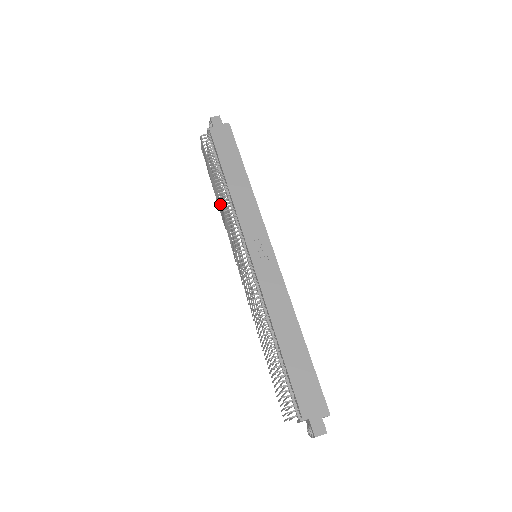
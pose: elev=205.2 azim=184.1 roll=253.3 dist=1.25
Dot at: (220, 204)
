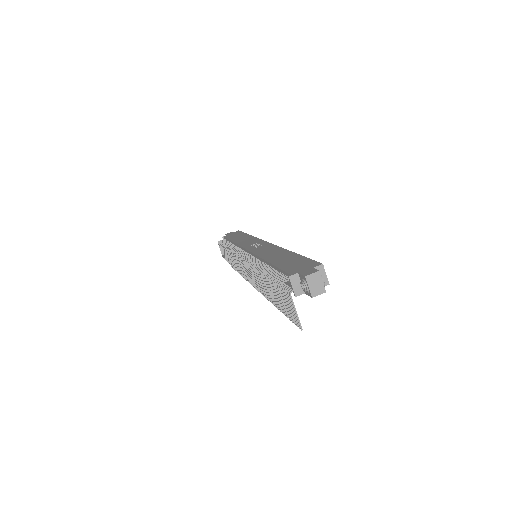
Dot at: (229, 254)
